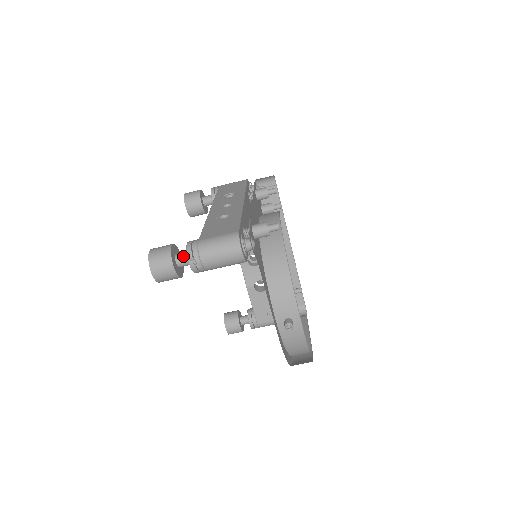
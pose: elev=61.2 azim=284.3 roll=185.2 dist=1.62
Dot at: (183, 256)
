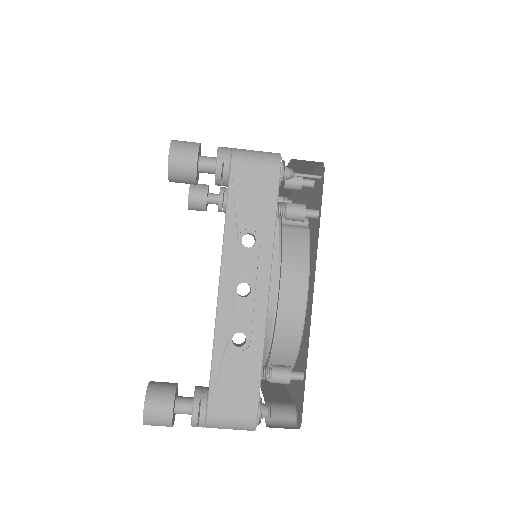
Dot at: (184, 413)
